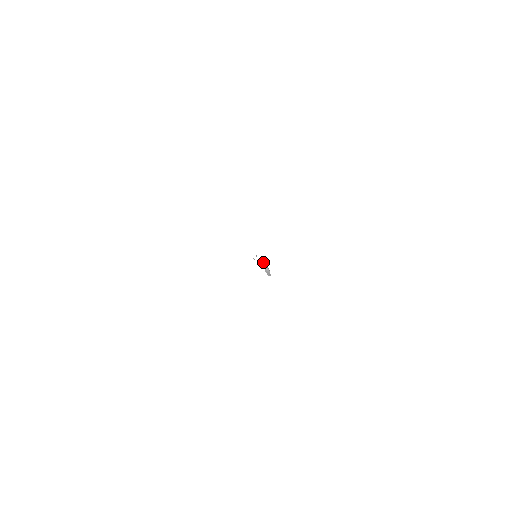
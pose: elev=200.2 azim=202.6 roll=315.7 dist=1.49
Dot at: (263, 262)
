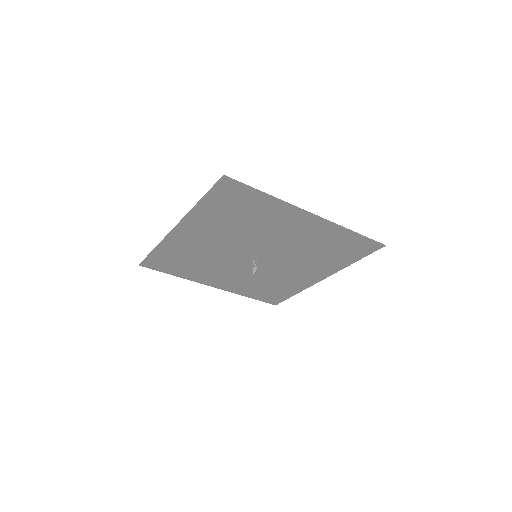
Dot at: occluded
